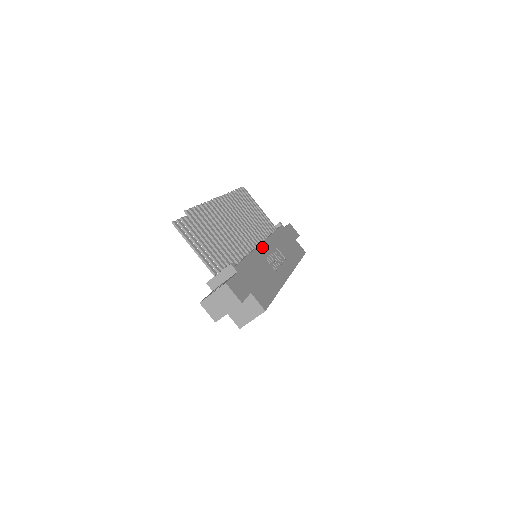
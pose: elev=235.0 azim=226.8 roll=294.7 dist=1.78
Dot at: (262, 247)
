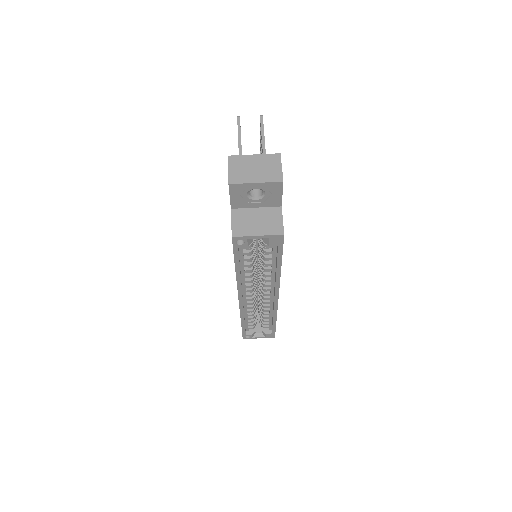
Dot at: occluded
